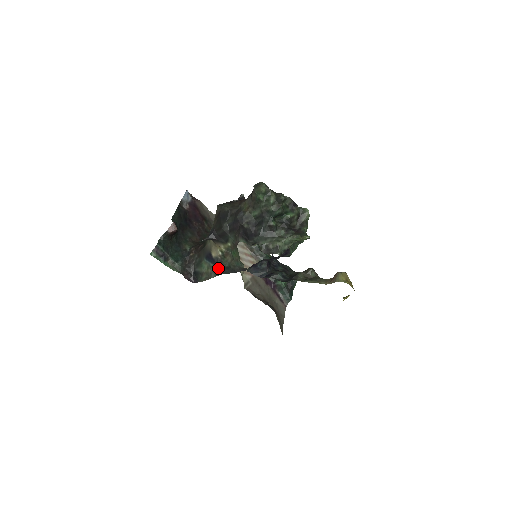
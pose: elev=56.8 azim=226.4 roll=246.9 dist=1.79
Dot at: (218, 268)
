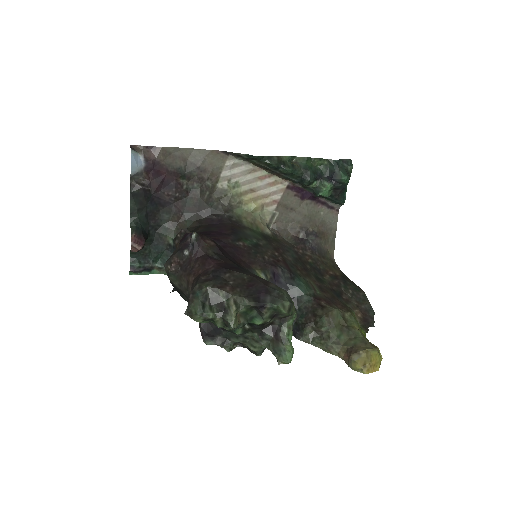
Dot at: occluded
